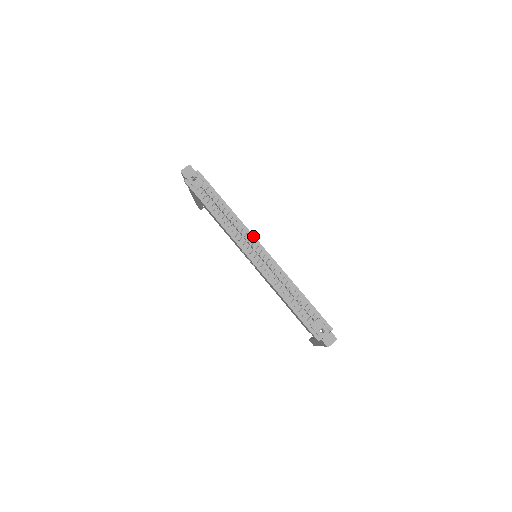
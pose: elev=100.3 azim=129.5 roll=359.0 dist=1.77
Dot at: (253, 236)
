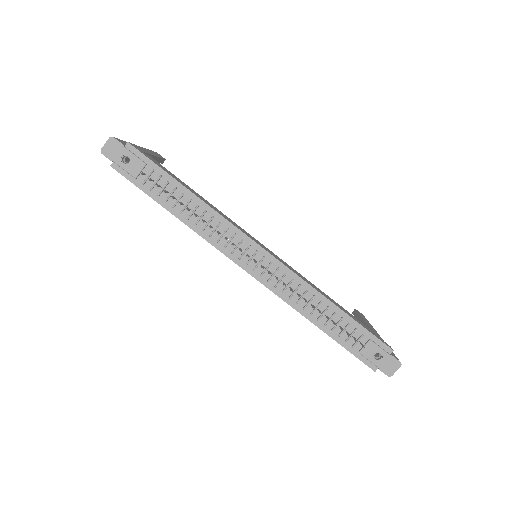
Dot at: (245, 236)
